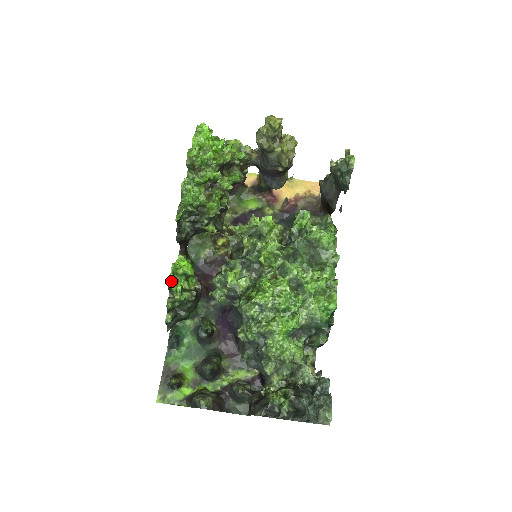
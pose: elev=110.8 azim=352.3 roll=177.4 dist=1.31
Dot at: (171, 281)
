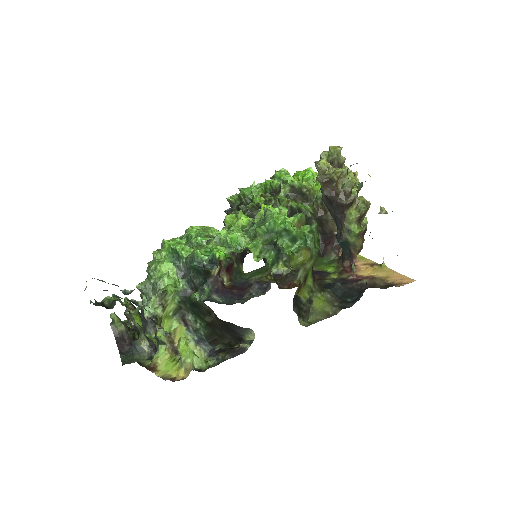
Dot at: occluded
